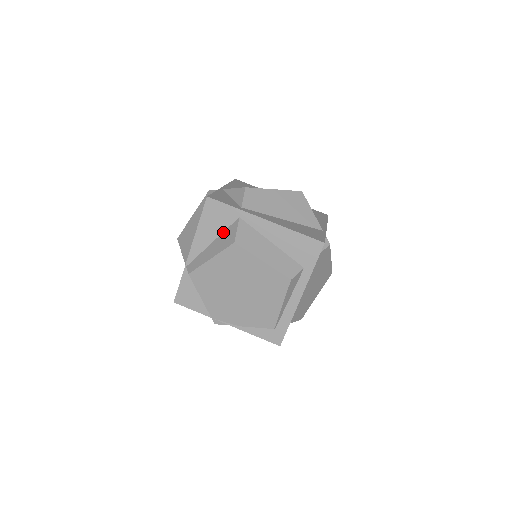
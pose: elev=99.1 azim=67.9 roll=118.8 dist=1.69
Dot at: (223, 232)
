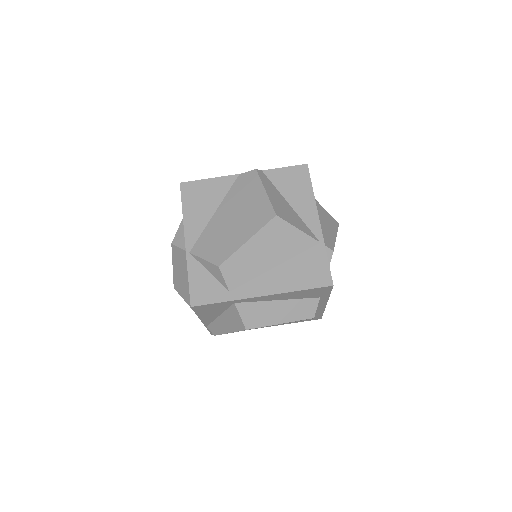
Dot at: (225, 311)
